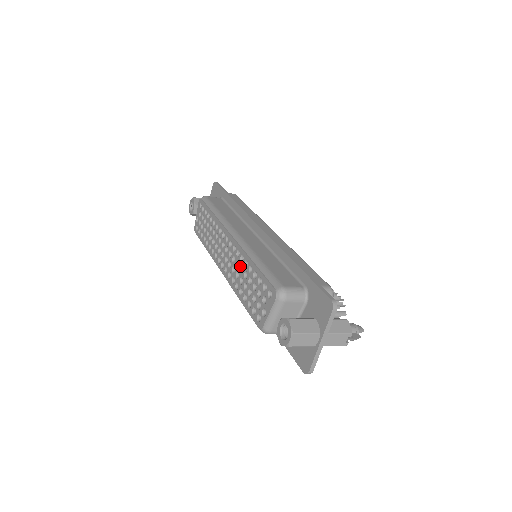
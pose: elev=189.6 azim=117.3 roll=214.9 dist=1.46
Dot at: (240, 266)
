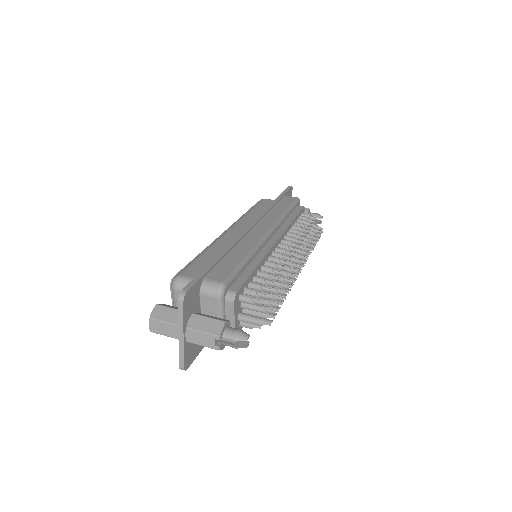
Dot at: occluded
